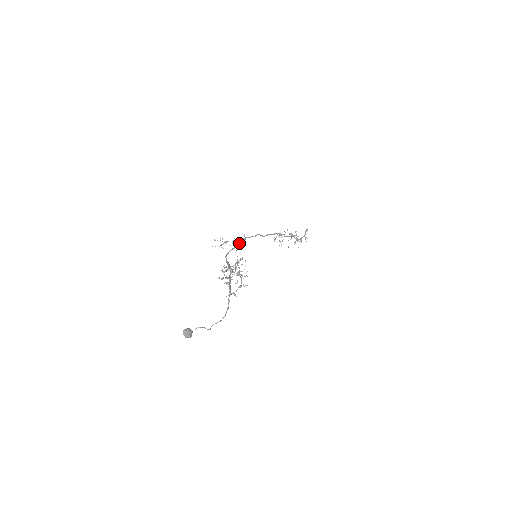
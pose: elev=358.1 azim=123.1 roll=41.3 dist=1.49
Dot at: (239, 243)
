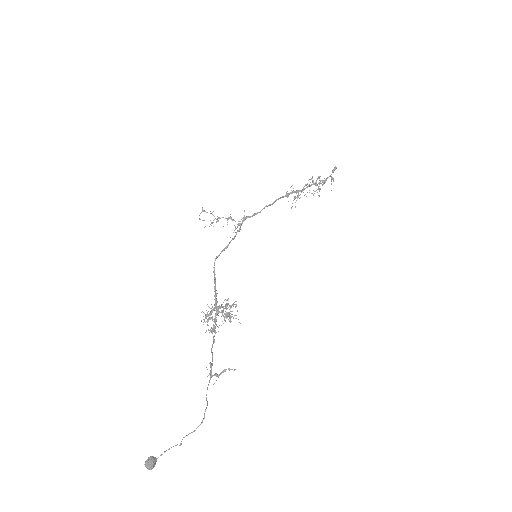
Dot at: (235, 227)
